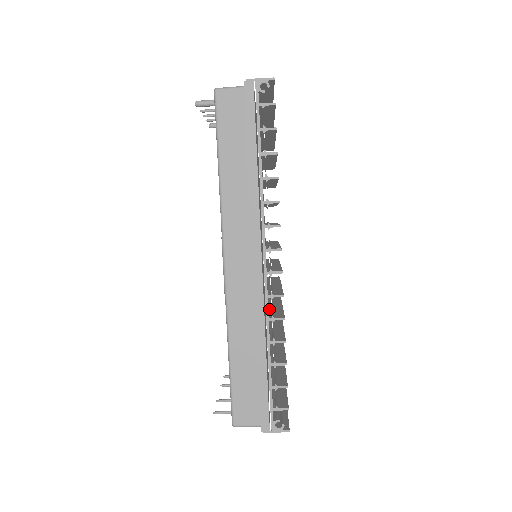
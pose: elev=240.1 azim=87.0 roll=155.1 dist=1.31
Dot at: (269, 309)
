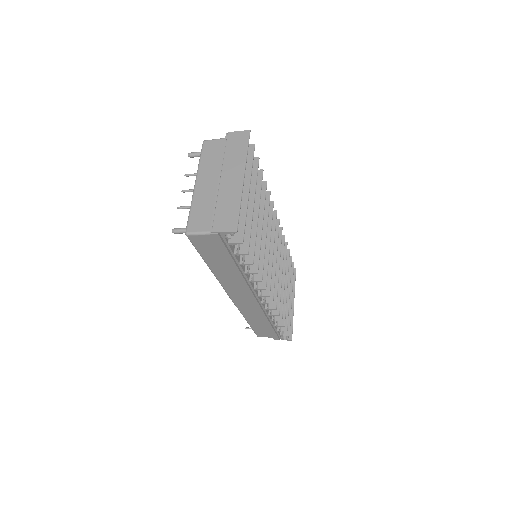
Dot at: occluded
